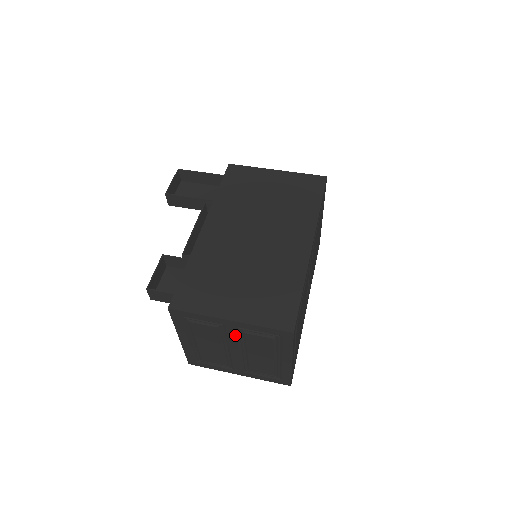
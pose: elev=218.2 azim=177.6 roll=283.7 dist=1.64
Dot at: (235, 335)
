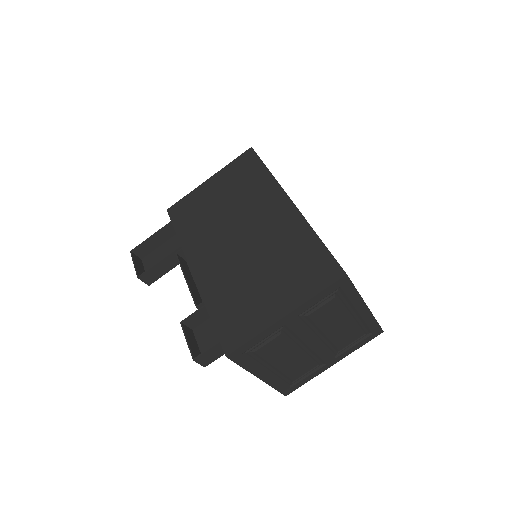
Dot at: (301, 327)
